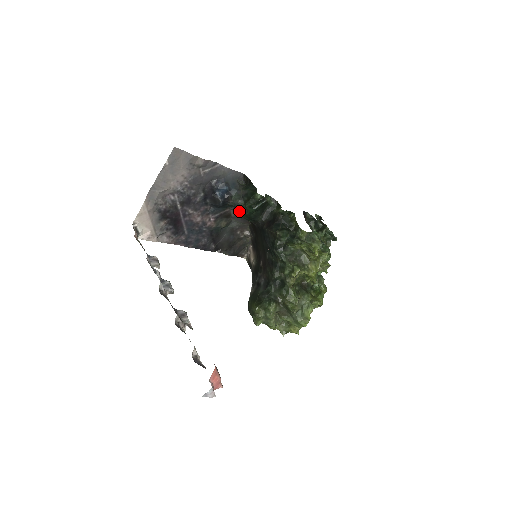
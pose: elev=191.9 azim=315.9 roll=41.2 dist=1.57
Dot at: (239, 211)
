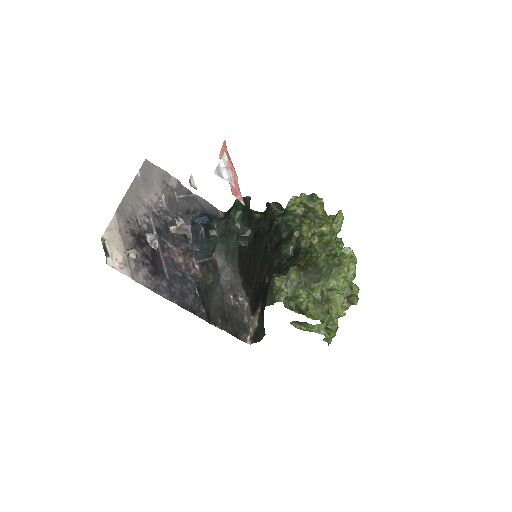
Dot at: (225, 238)
